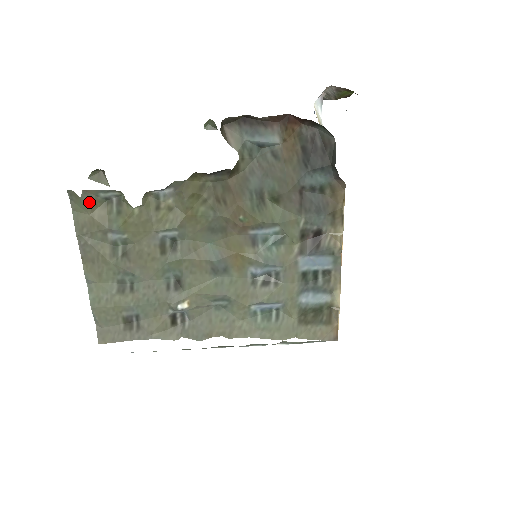
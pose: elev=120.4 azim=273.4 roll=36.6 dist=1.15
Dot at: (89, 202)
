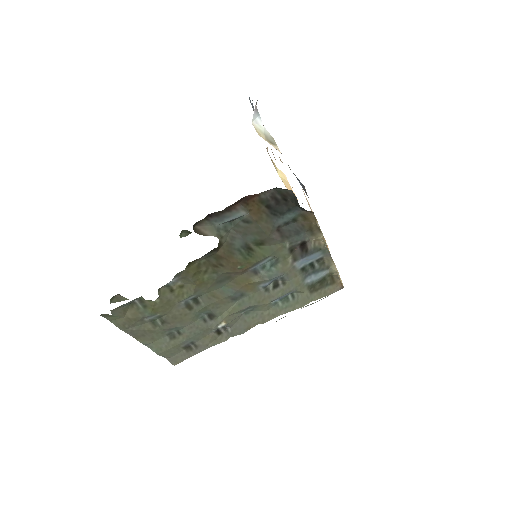
Dot at: (119, 313)
